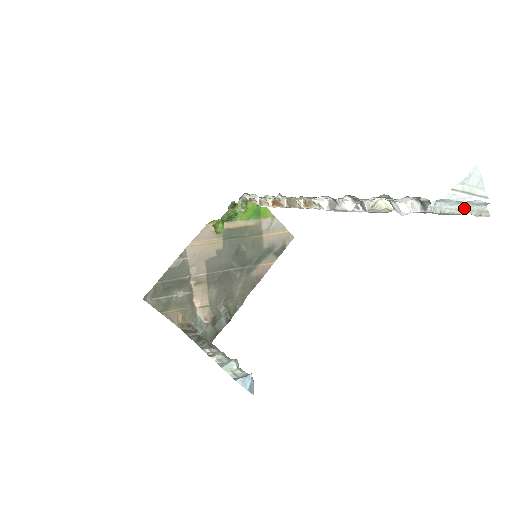
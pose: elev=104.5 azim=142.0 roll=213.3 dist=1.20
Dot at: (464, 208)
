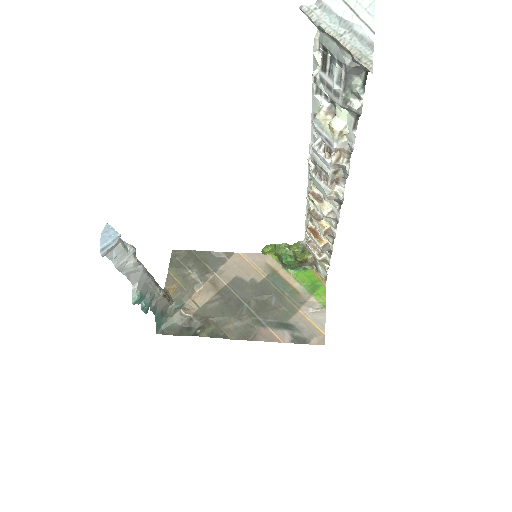
Dot at: (344, 36)
